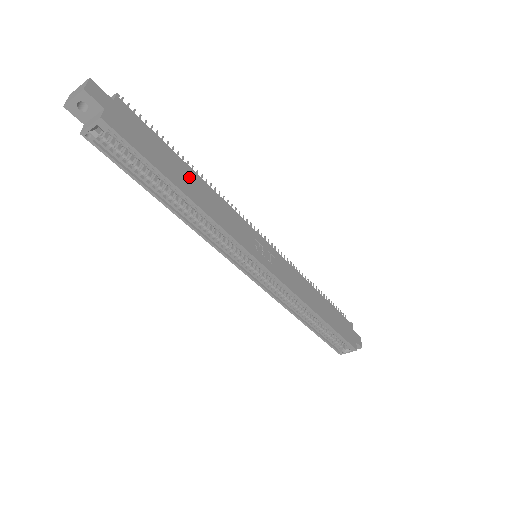
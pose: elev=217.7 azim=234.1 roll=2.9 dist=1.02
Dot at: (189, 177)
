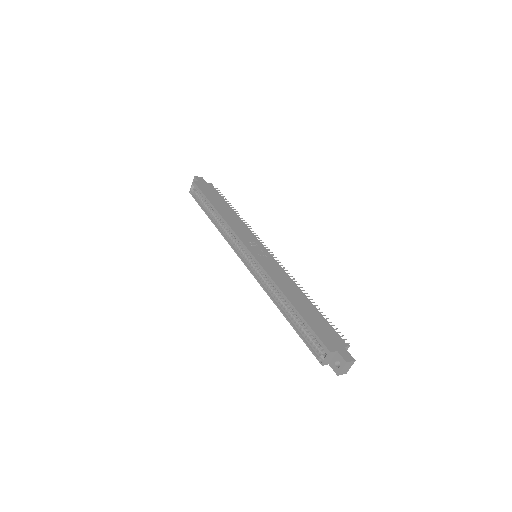
Dot at: (226, 209)
